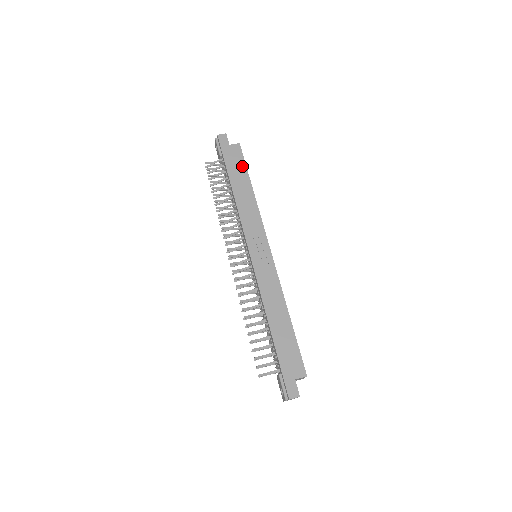
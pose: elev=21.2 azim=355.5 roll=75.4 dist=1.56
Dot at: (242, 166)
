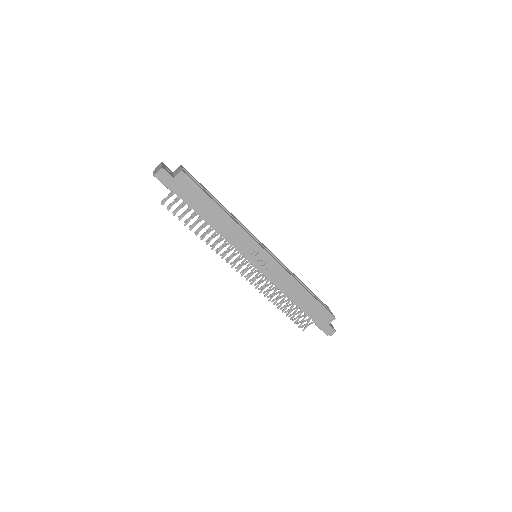
Dot at: (200, 193)
